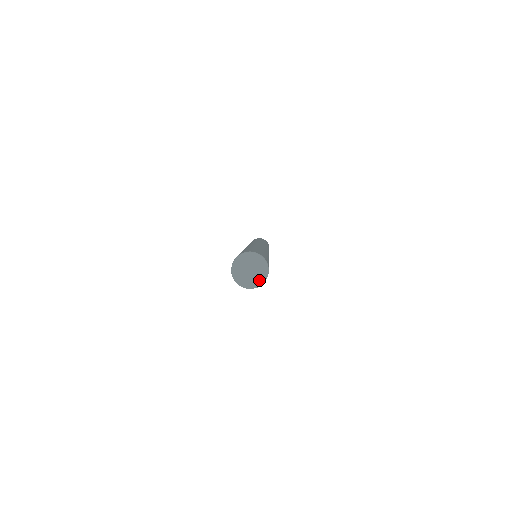
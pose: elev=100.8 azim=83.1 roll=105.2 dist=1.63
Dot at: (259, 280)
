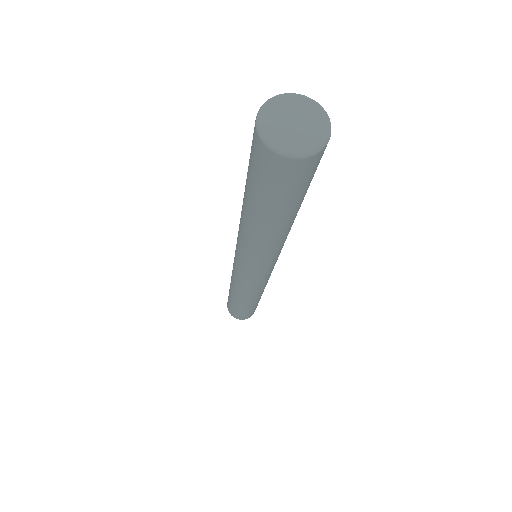
Dot at: (320, 131)
